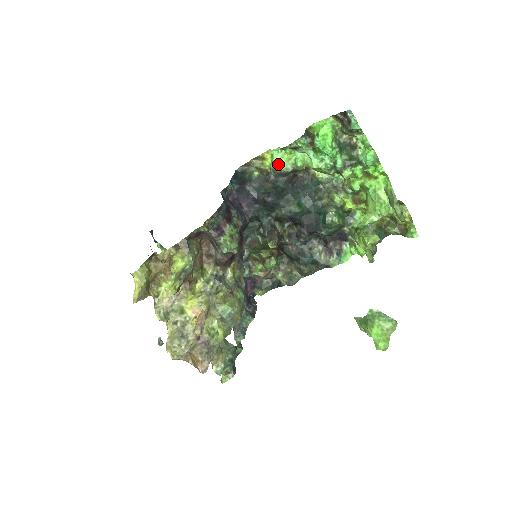
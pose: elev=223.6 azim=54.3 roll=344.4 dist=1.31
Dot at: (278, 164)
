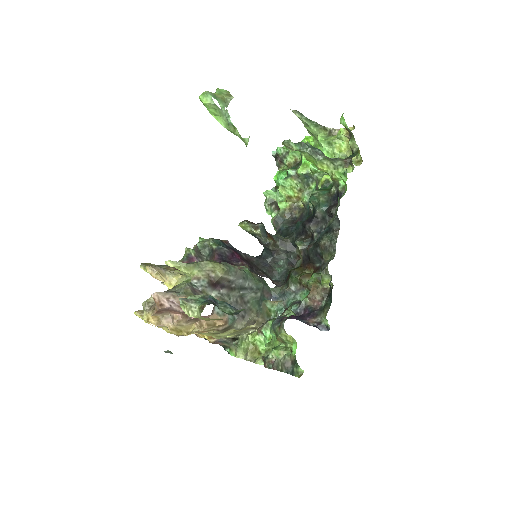
Dot at: (271, 220)
